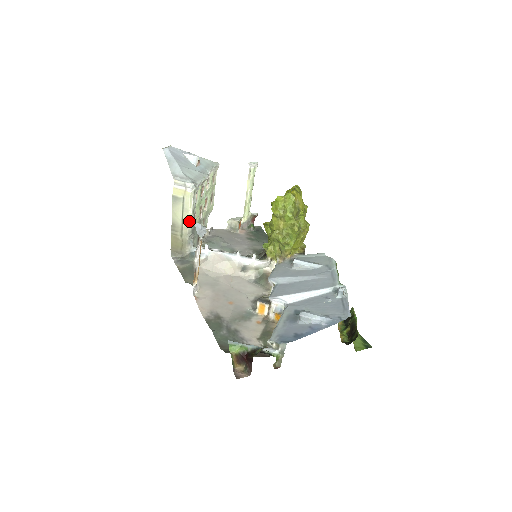
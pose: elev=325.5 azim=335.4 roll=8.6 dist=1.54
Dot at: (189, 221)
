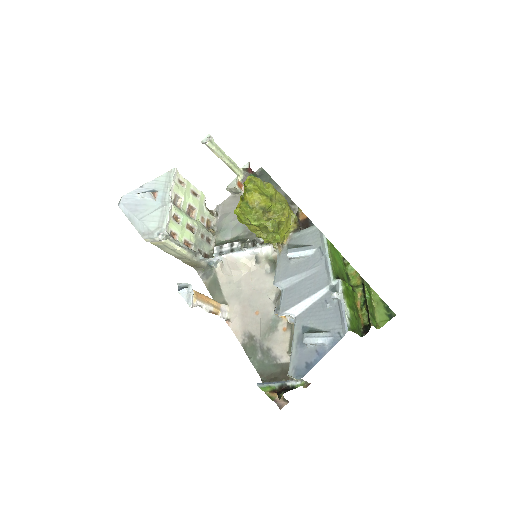
Dot at: (184, 252)
